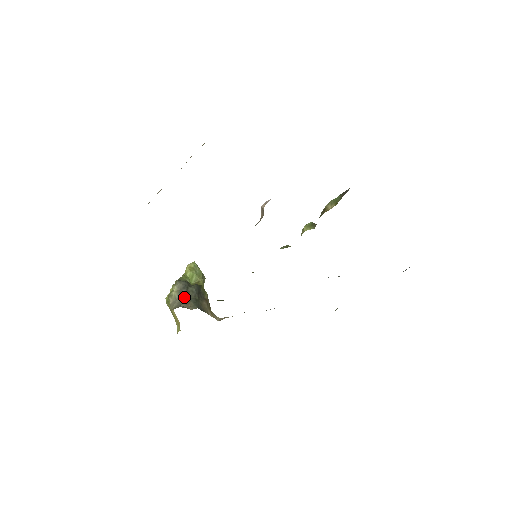
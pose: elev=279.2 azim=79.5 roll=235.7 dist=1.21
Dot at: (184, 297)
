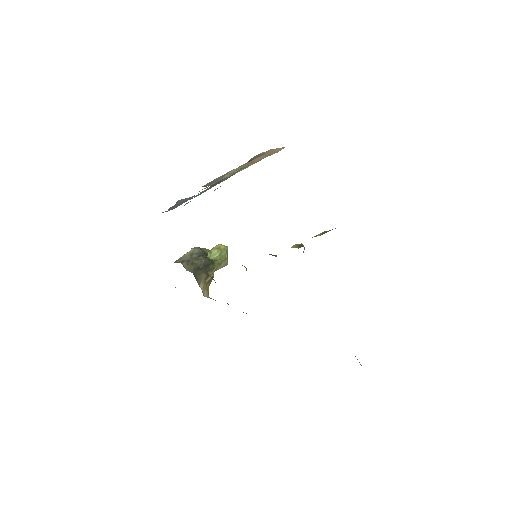
Dot at: (191, 260)
